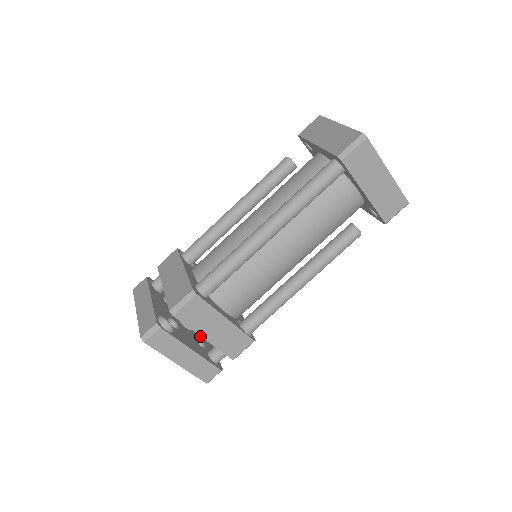
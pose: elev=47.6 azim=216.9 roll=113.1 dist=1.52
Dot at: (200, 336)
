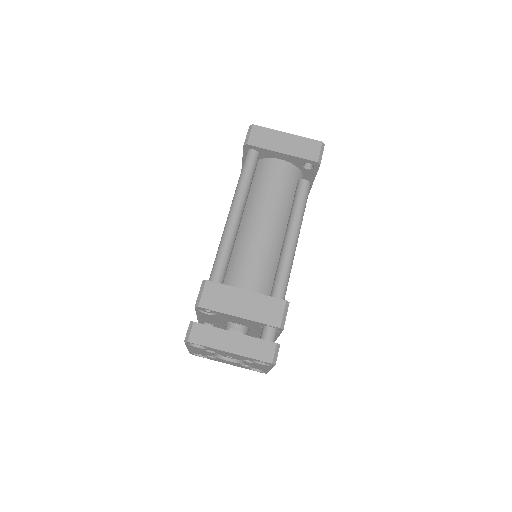
Dot at: occluded
